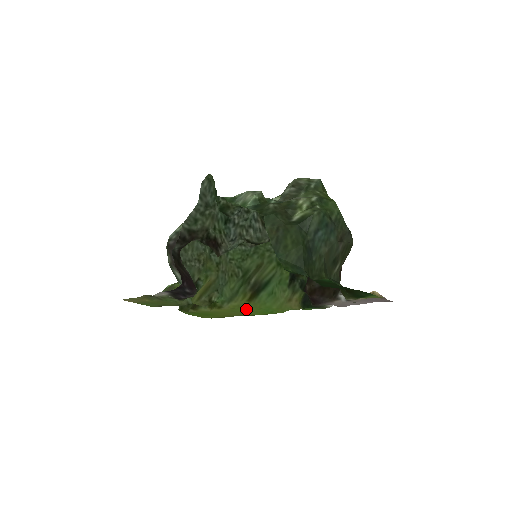
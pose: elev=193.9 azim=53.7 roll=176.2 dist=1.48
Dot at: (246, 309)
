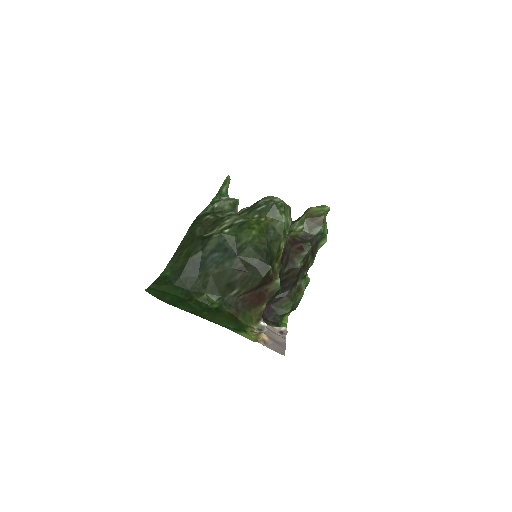
Dot at: occluded
